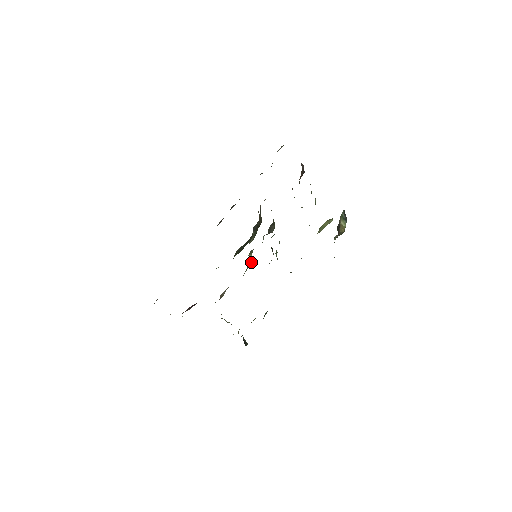
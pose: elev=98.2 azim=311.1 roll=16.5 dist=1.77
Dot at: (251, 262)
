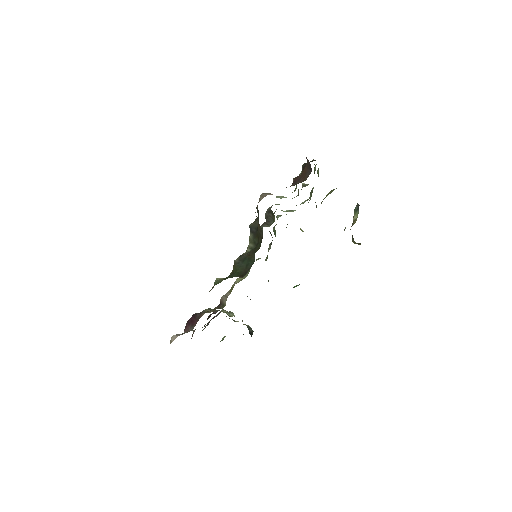
Dot at: occluded
